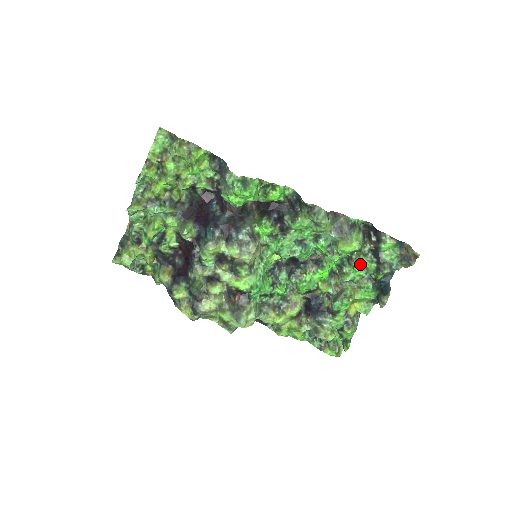
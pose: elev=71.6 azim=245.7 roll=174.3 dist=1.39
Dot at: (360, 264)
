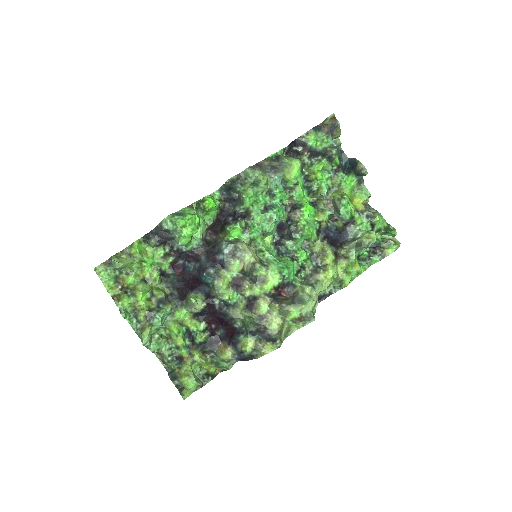
Dot at: (316, 172)
